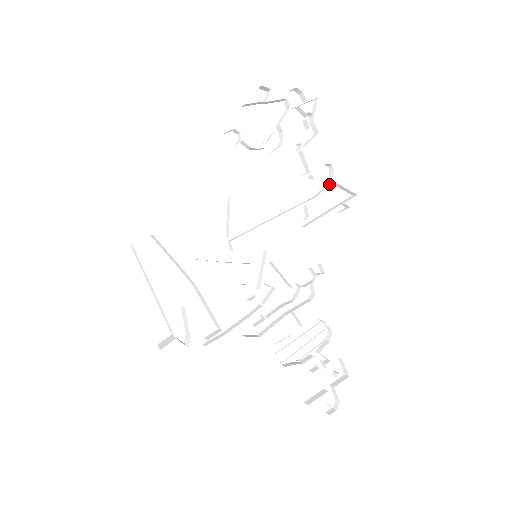
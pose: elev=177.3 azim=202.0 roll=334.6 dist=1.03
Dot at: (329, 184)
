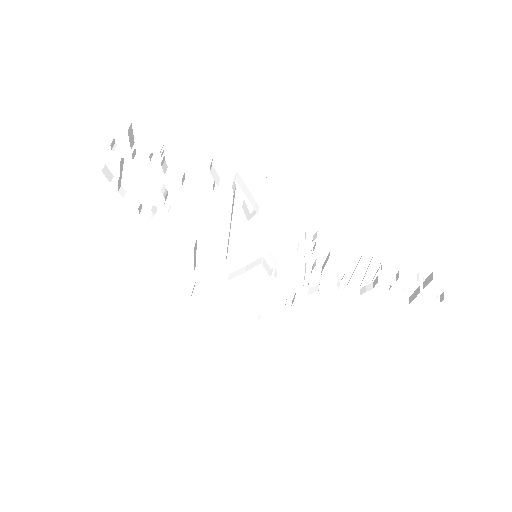
Dot at: (238, 167)
